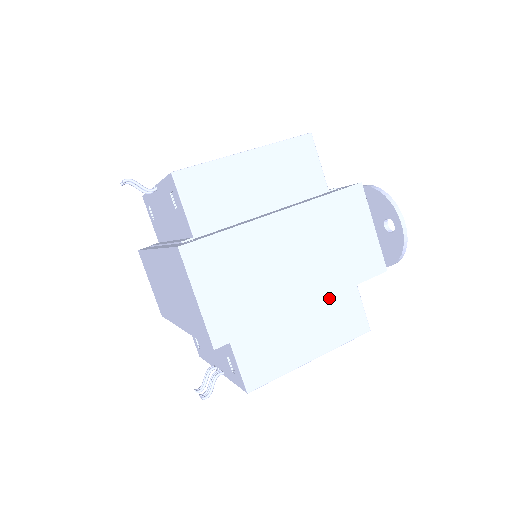
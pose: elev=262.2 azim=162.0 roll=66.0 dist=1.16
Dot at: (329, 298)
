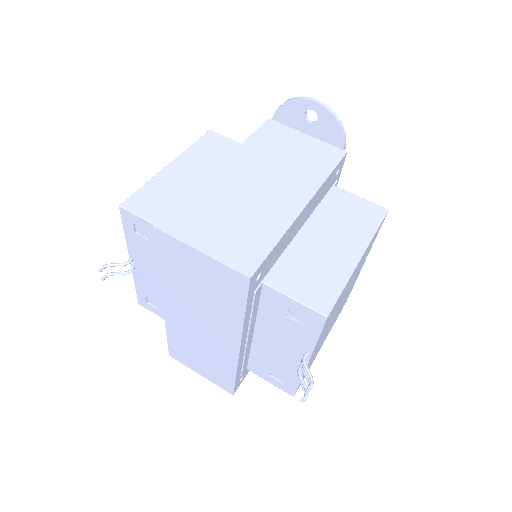
Dot at: (327, 209)
